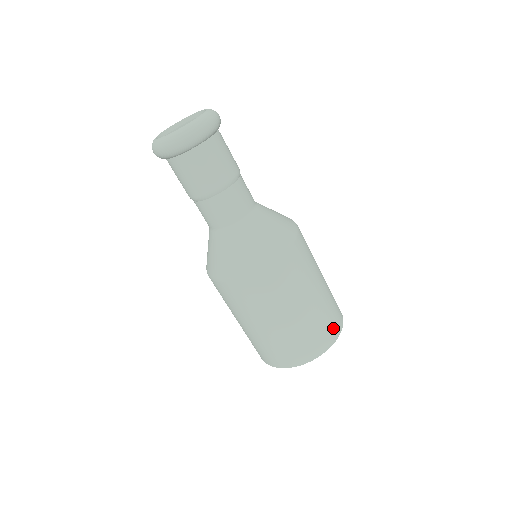
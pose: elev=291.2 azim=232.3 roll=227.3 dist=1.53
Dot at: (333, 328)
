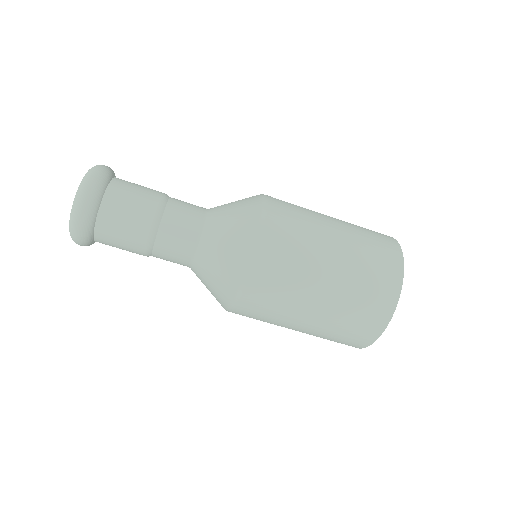
Dot at: (386, 282)
